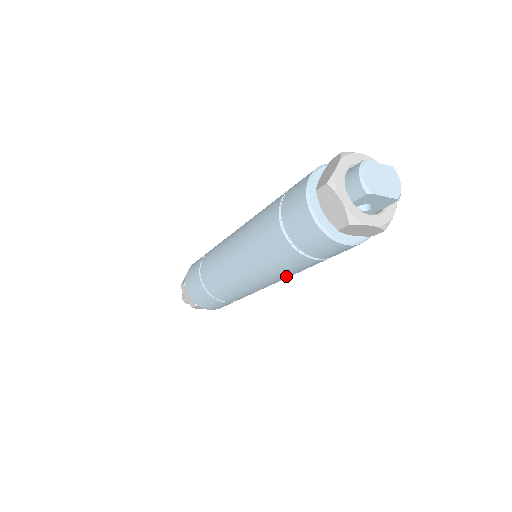
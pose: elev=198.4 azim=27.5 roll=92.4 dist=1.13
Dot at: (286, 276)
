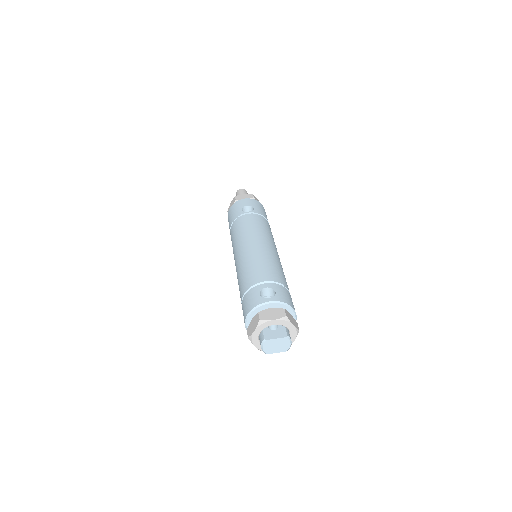
Dot at: occluded
